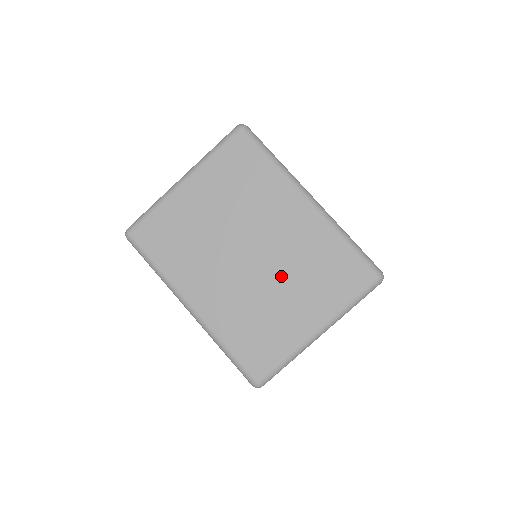
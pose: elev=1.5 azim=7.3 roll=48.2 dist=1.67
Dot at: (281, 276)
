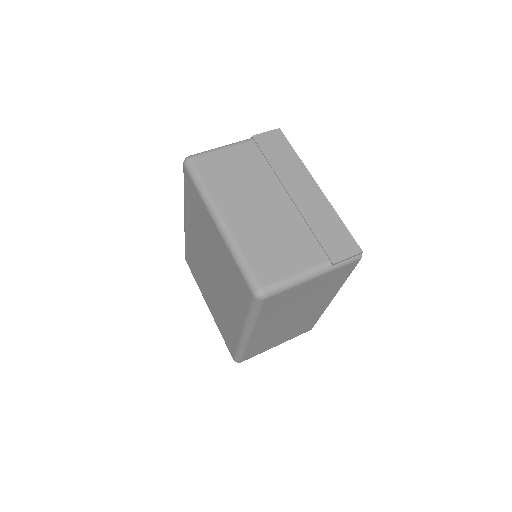
Dot at: (213, 294)
